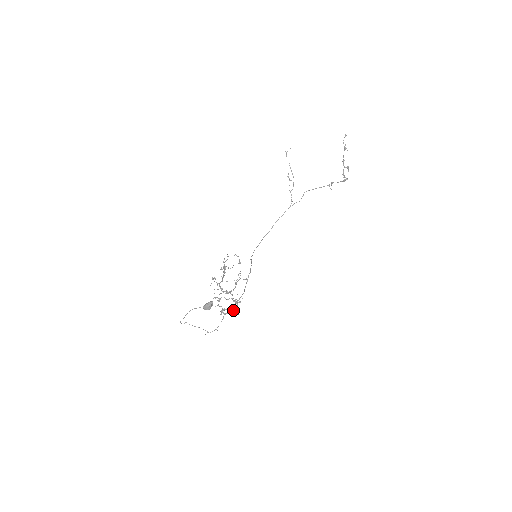
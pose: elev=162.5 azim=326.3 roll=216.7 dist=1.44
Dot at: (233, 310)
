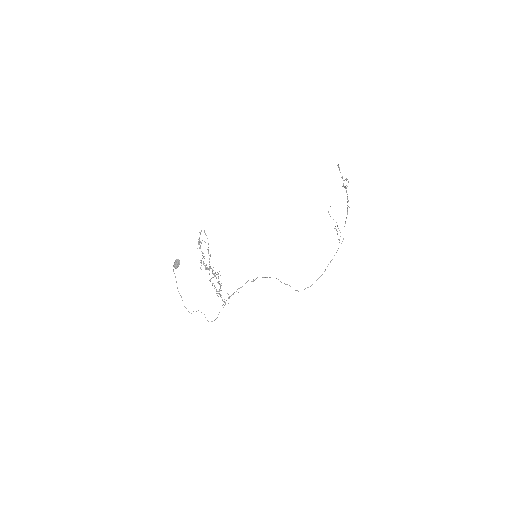
Dot at: (230, 296)
